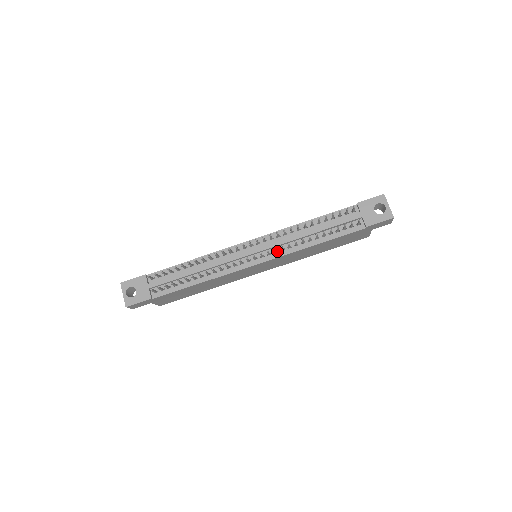
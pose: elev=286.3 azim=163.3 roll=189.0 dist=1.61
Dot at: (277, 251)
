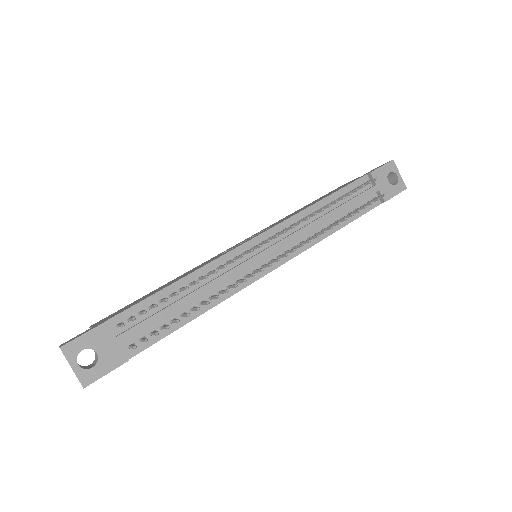
Dot at: (293, 246)
